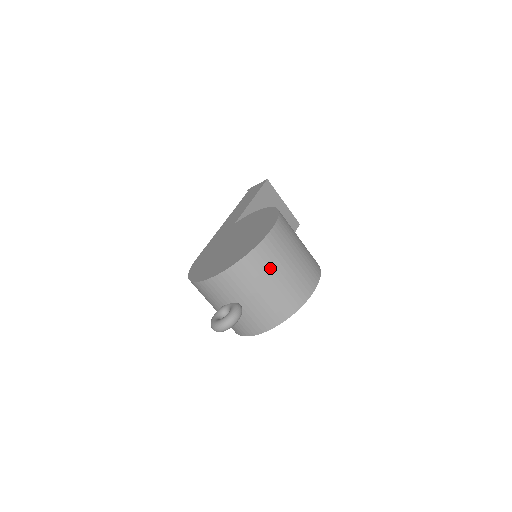
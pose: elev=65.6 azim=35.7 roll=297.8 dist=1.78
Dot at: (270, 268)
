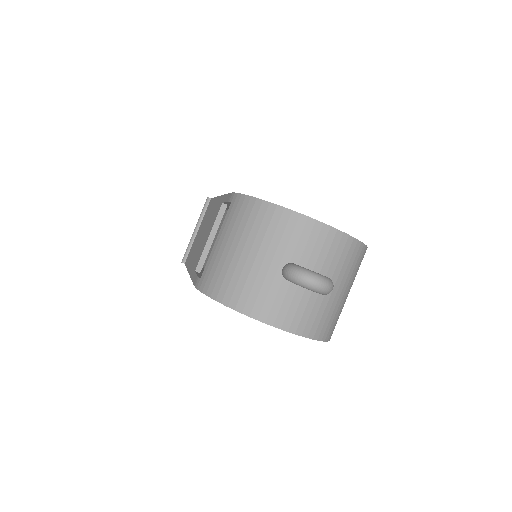
Dot at: (354, 277)
